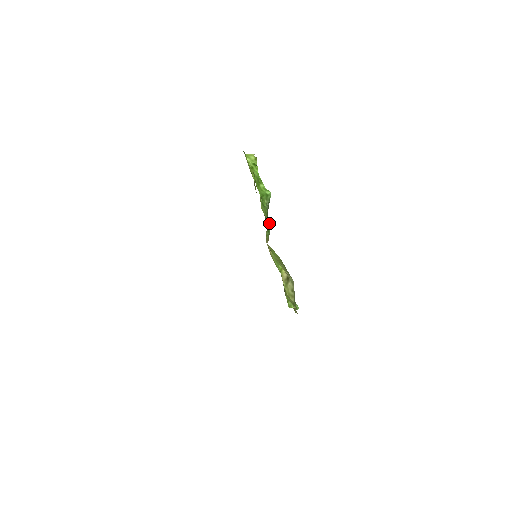
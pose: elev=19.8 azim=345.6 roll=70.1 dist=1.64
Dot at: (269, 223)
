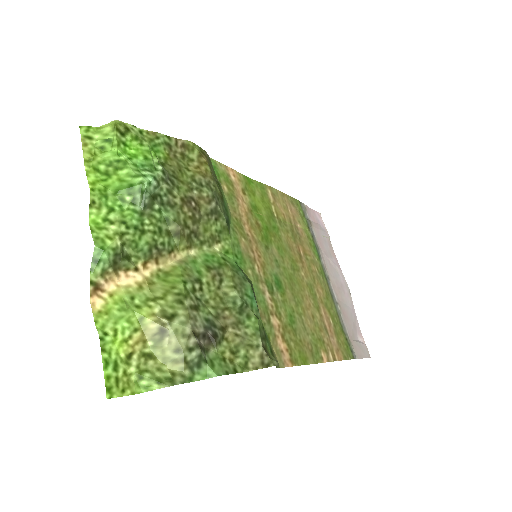
Dot at: (176, 223)
